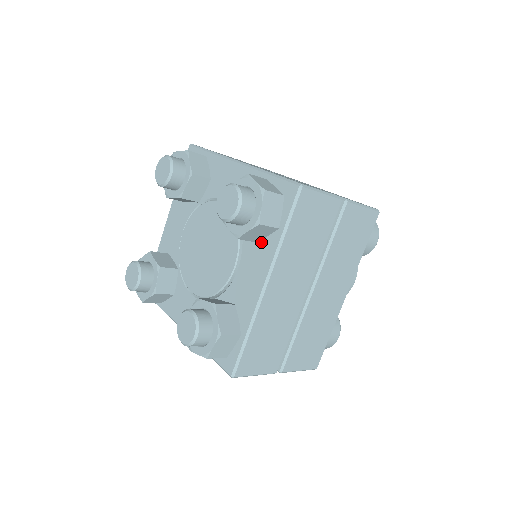
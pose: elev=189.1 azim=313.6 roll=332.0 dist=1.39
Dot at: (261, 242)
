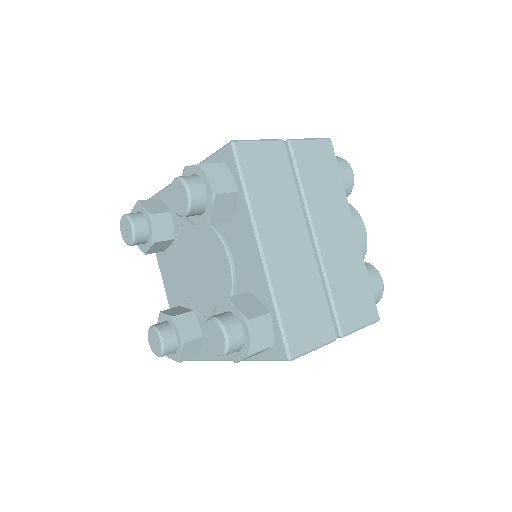
Dot at: occluded
